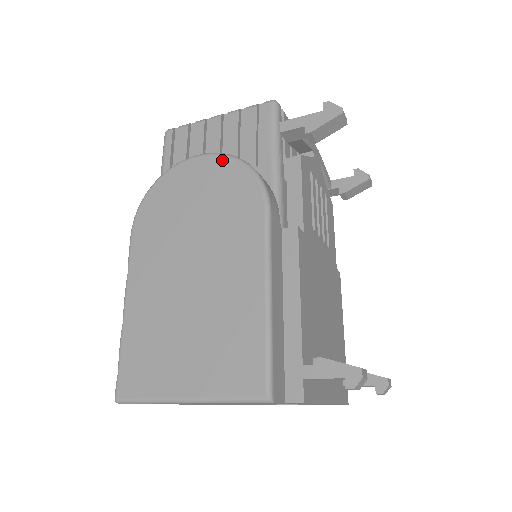
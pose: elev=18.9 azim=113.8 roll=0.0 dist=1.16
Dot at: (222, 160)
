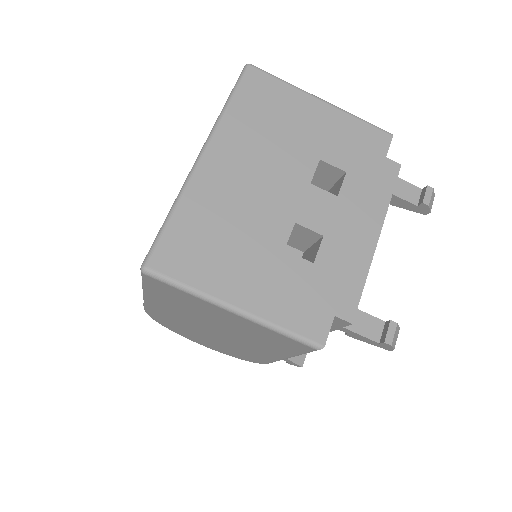
Dot at: occluded
